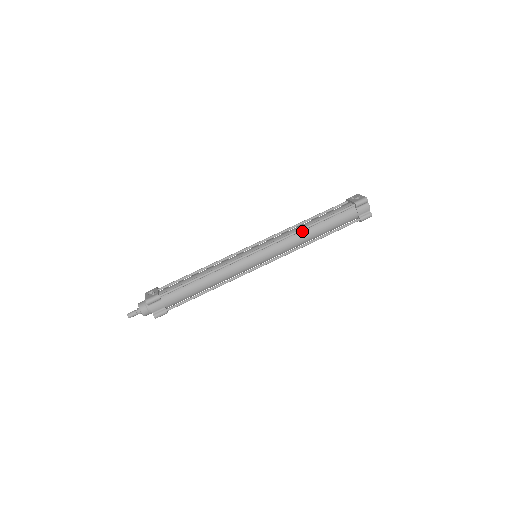
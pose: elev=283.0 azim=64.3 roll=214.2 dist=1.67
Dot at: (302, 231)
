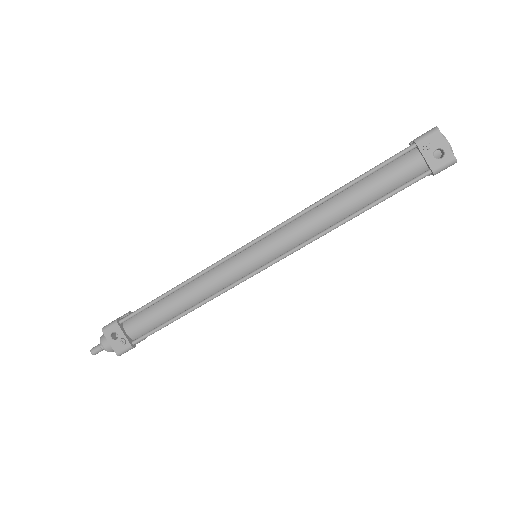
Dot at: (333, 224)
